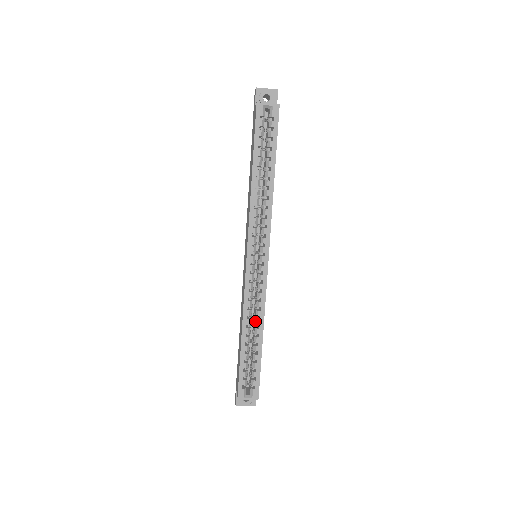
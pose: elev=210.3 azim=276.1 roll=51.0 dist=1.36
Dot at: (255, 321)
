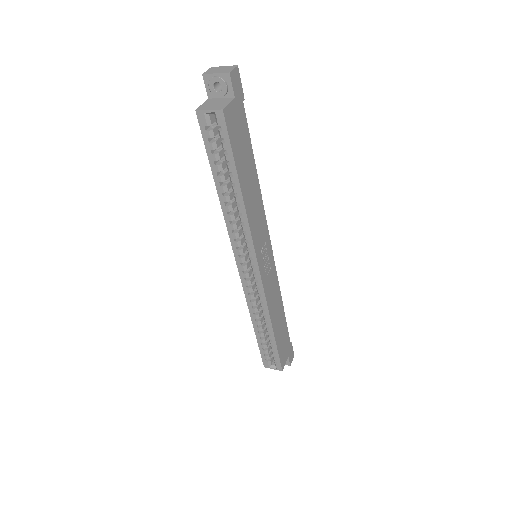
Dot at: (263, 316)
